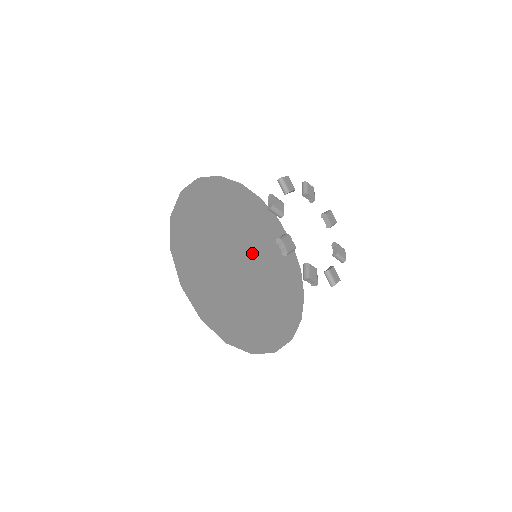
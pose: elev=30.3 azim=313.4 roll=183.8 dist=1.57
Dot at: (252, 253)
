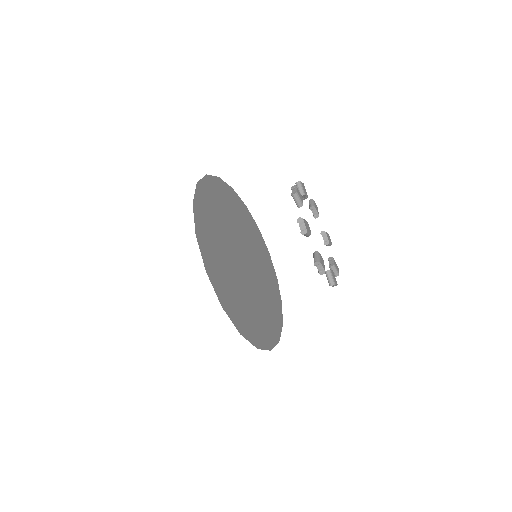
Dot at: (251, 269)
